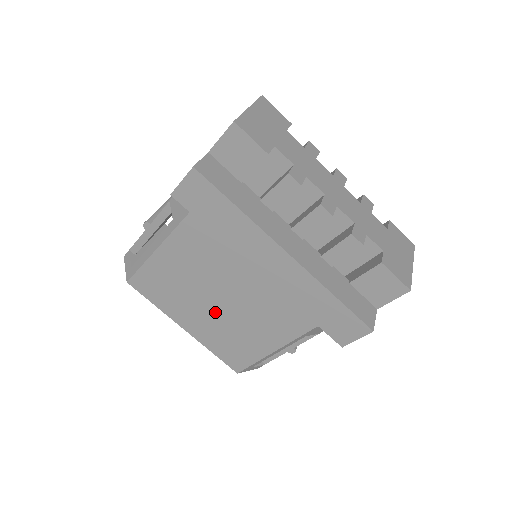
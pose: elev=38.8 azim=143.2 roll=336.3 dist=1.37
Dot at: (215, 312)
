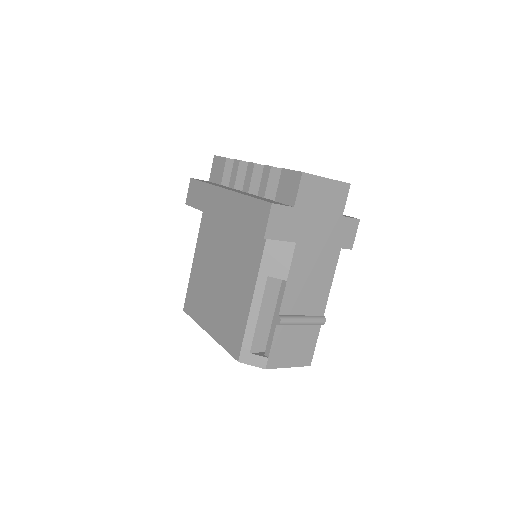
Dot at: (218, 295)
